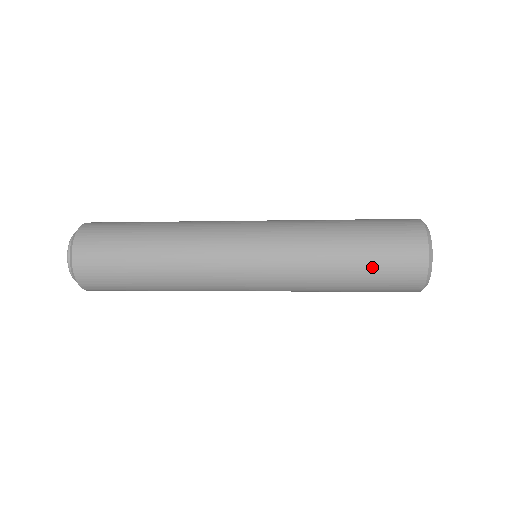
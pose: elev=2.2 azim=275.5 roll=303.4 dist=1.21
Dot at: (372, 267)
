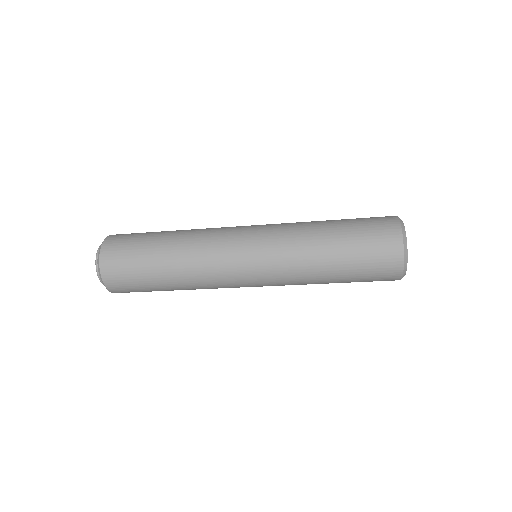
Dot at: (354, 247)
